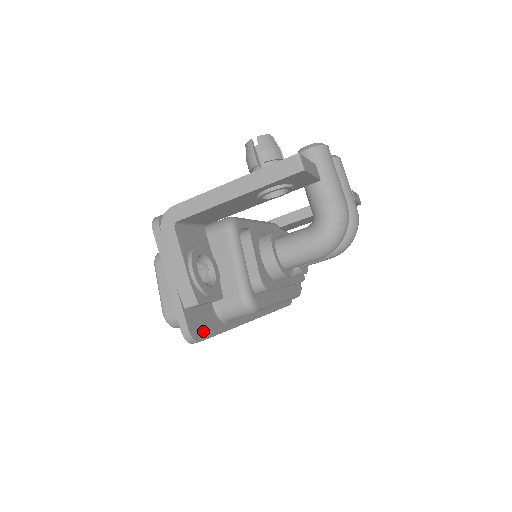
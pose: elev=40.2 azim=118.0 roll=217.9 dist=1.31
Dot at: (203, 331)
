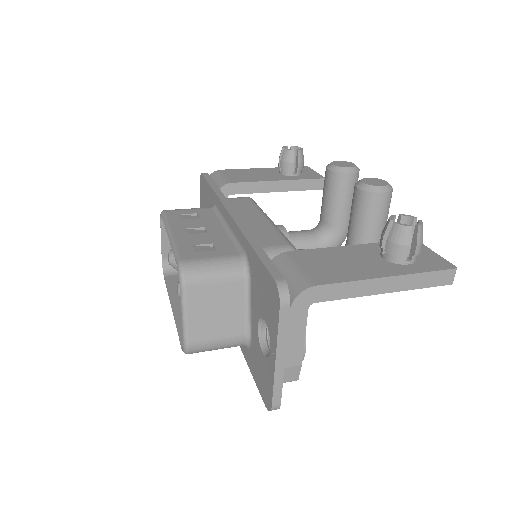
Dot at: occluded
